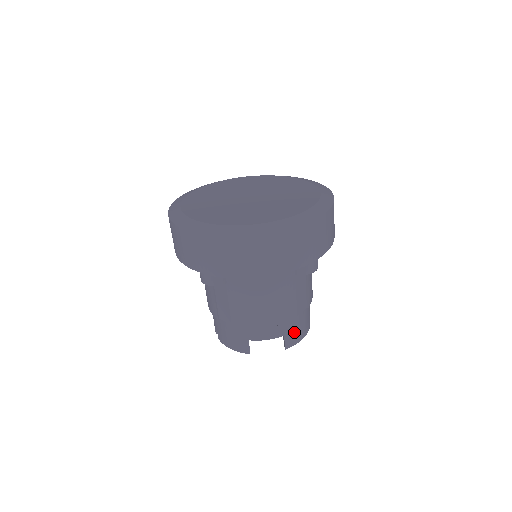
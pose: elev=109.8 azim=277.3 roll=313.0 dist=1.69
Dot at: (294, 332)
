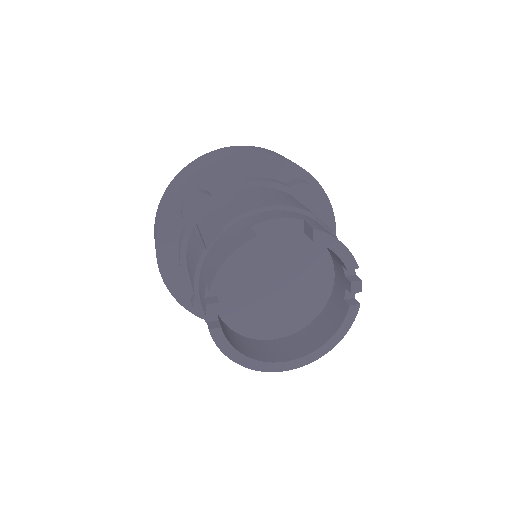
Dot at: occluded
